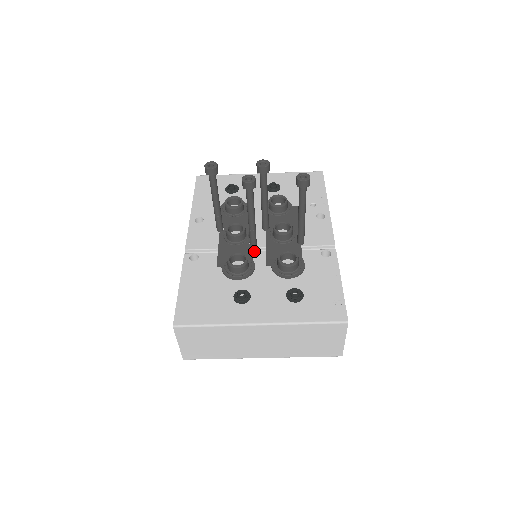
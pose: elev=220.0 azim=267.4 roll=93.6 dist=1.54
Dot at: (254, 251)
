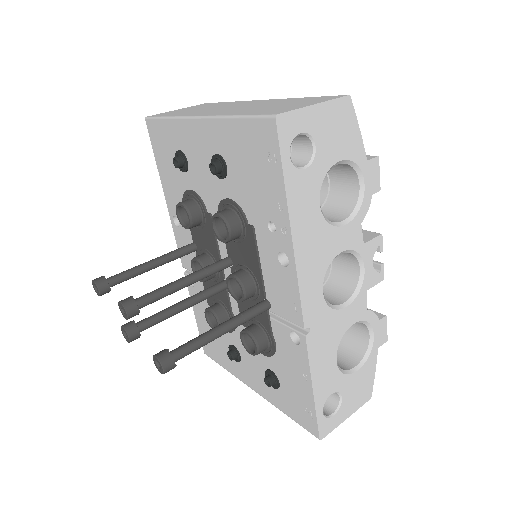
Dot at: (229, 296)
